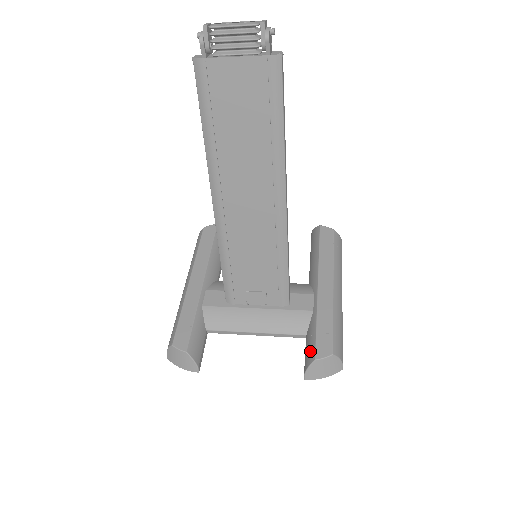
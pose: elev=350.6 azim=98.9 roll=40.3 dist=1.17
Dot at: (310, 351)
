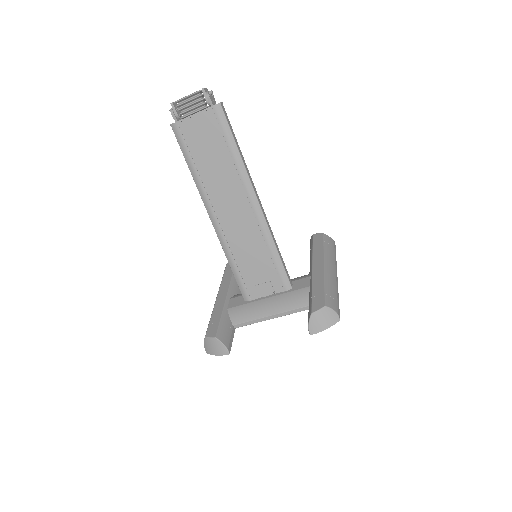
Dot at: (309, 311)
